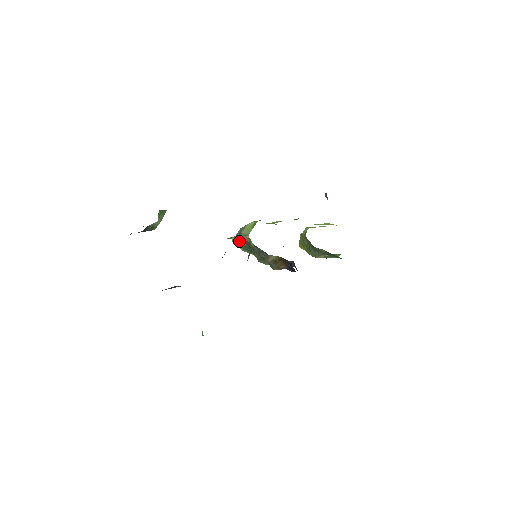
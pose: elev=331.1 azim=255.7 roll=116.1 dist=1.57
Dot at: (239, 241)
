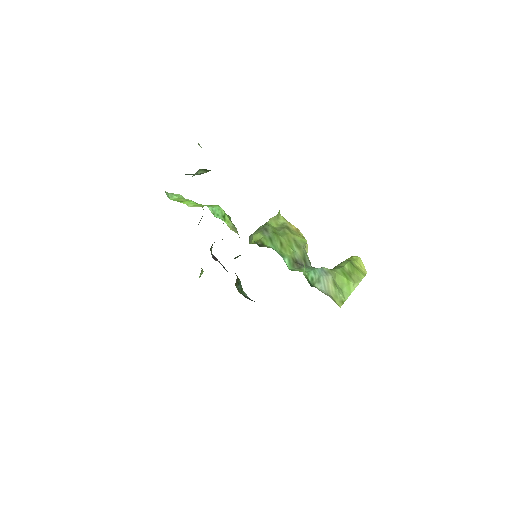
Dot at: occluded
